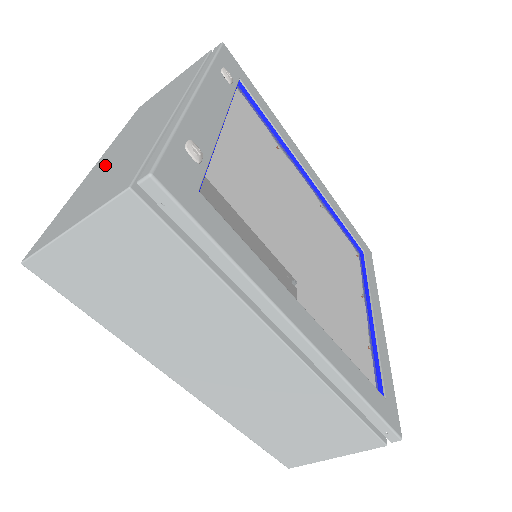
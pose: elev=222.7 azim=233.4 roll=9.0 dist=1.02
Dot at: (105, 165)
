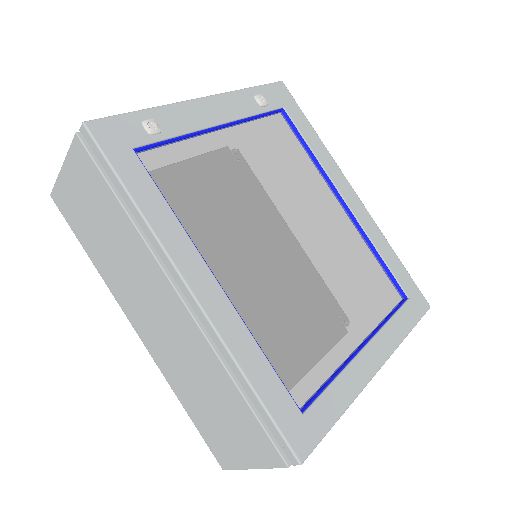
Dot at: occluded
